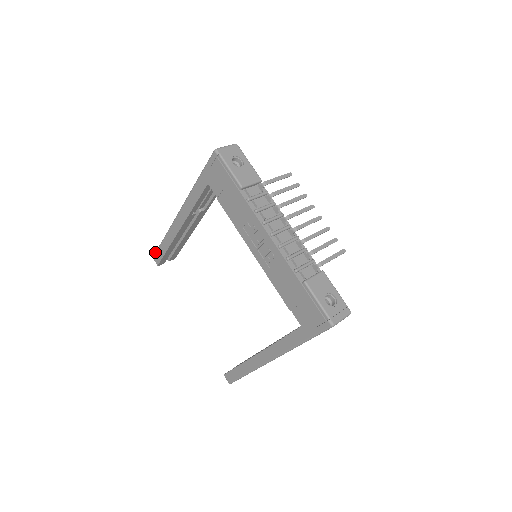
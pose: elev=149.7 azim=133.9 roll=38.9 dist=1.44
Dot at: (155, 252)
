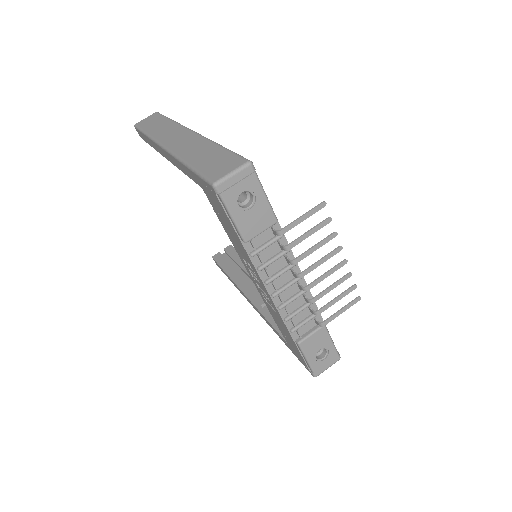
Dot at: (136, 127)
